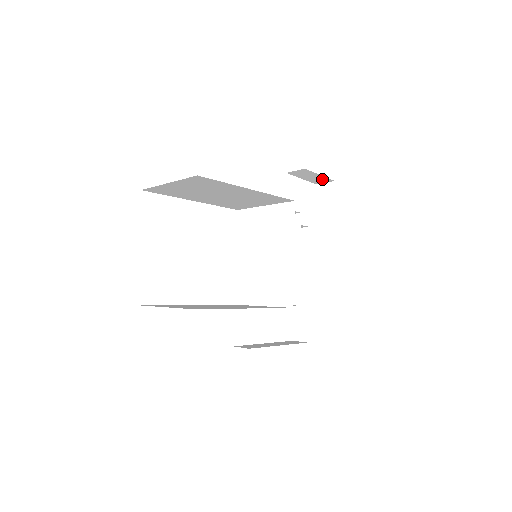
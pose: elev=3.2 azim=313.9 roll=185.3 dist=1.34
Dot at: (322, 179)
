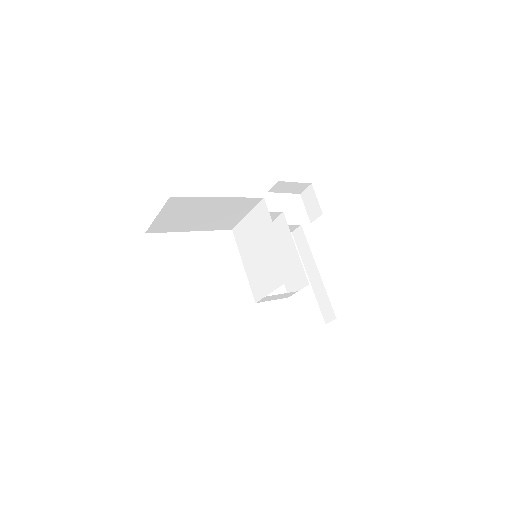
Dot at: (300, 186)
